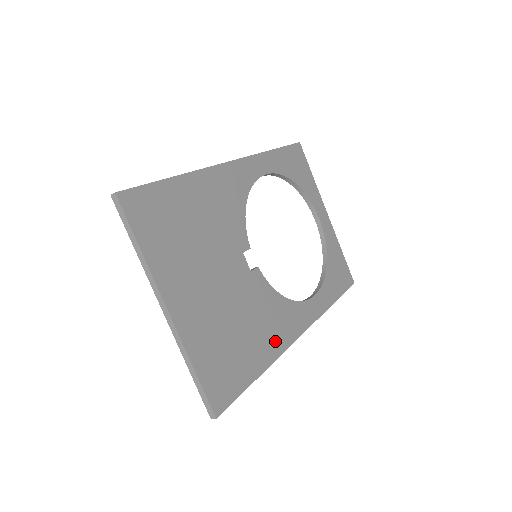
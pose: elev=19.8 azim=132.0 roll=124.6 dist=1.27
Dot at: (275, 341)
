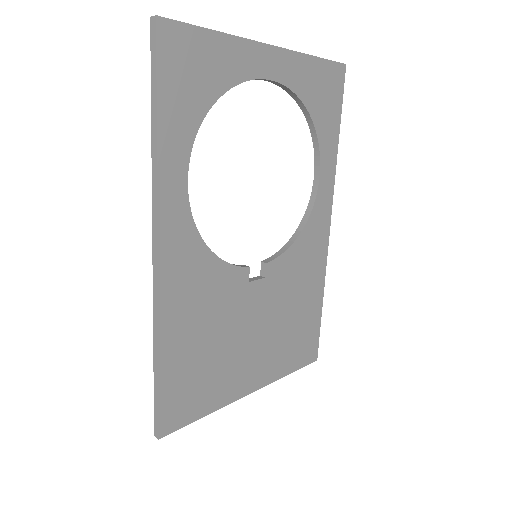
Dot at: (316, 271)
